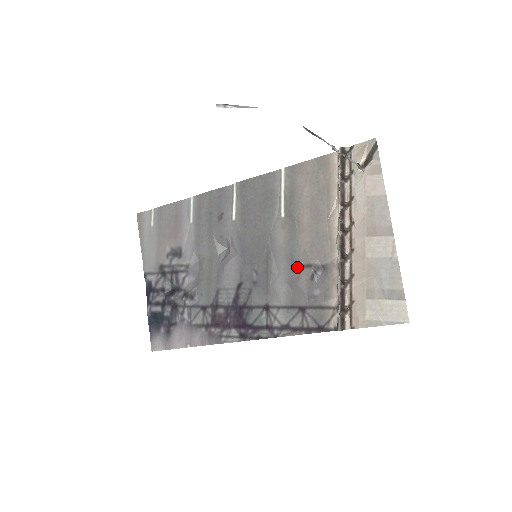
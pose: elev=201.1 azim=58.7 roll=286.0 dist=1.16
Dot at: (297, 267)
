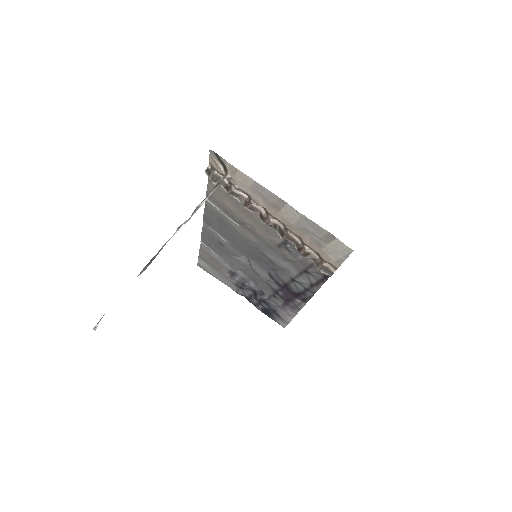
Dot at: (277, 249)
